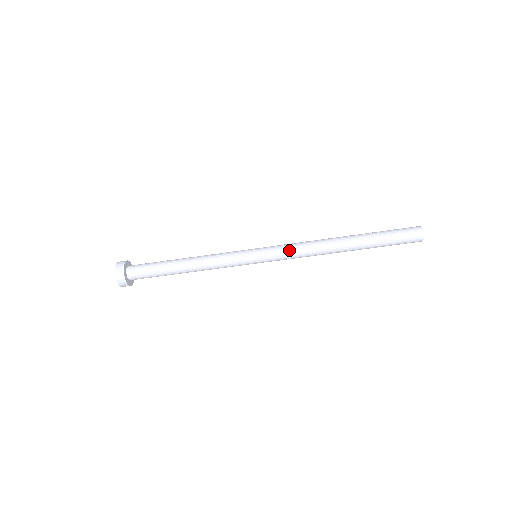
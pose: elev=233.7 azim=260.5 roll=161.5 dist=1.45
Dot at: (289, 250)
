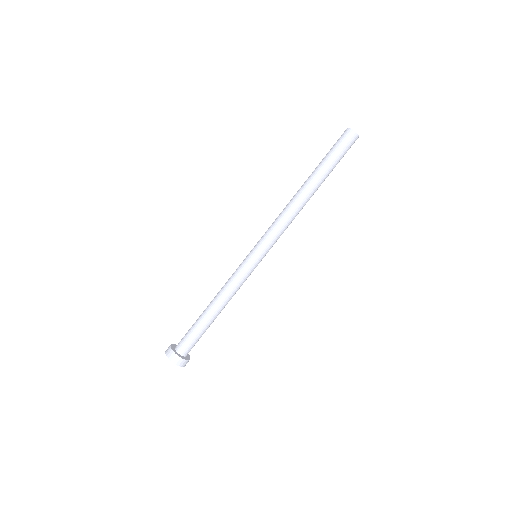
Dot at: (275, 231)
